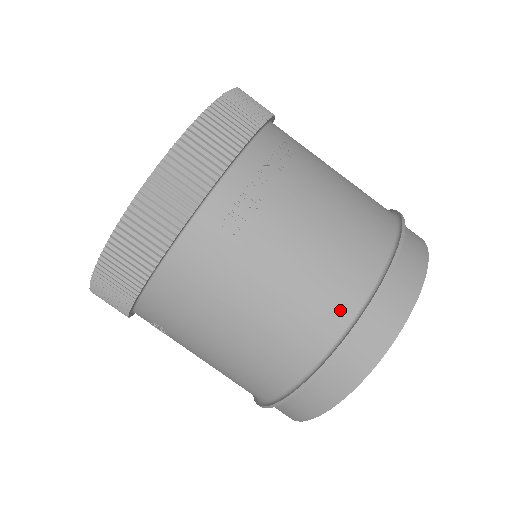
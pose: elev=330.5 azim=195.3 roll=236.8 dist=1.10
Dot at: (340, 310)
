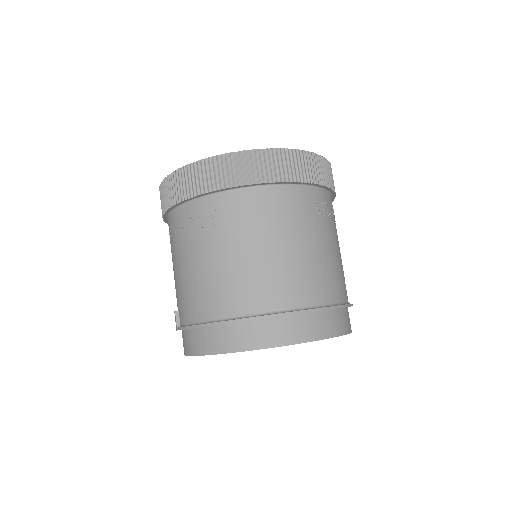
Dot at: (331, 294)
